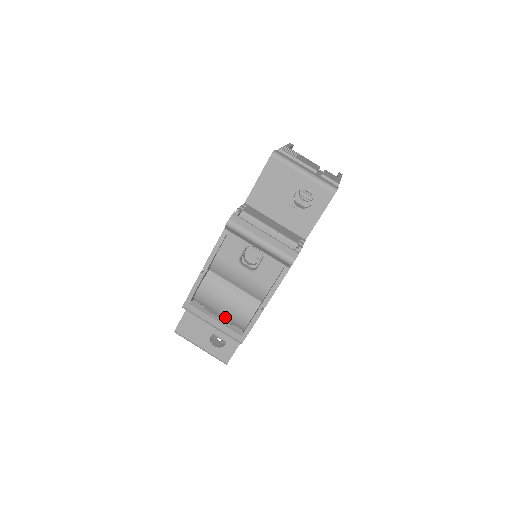
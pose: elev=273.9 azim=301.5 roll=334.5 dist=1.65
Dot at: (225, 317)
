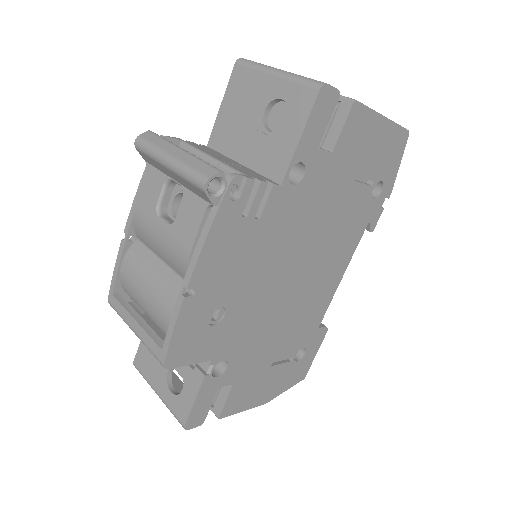
Dot at: (152, 319)
